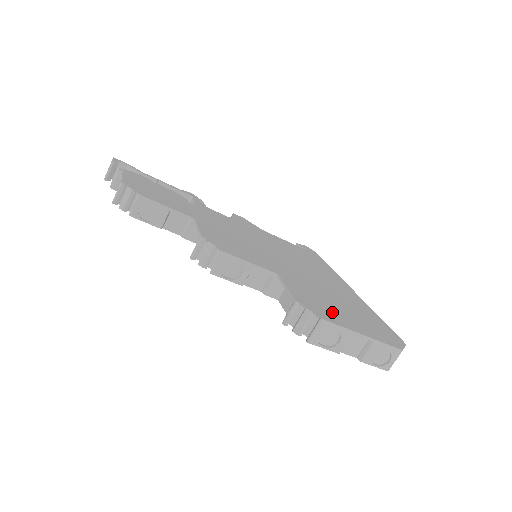
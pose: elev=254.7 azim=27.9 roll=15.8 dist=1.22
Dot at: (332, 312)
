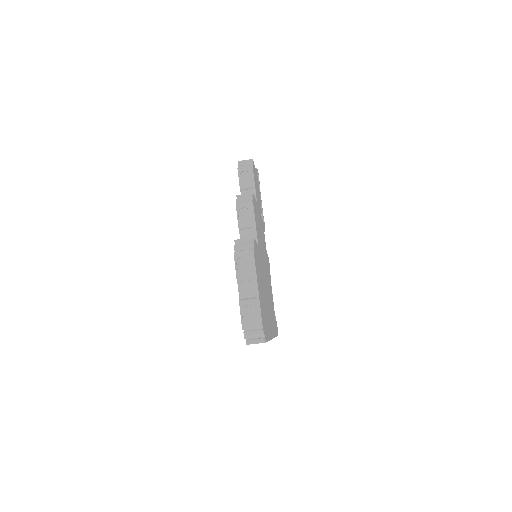
Dot at: (258, 271)
